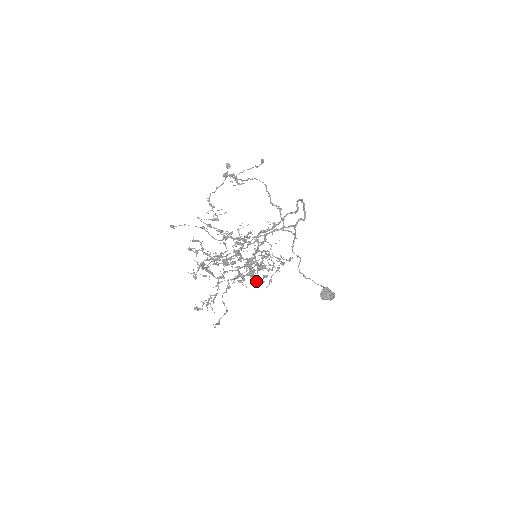
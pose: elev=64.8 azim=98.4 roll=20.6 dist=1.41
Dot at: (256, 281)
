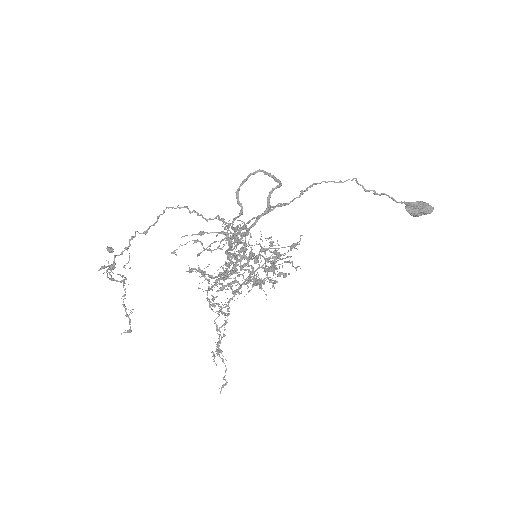
Dot at: occluded
